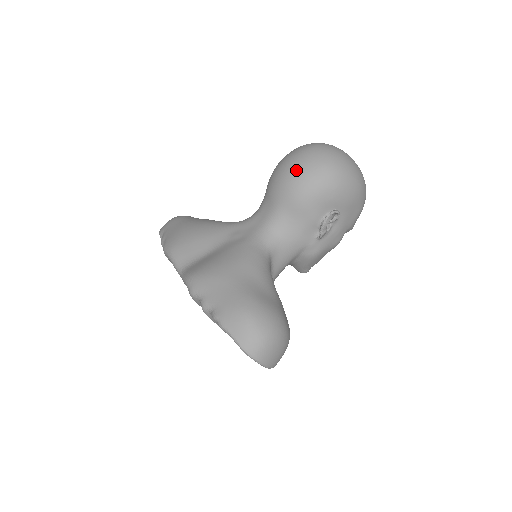
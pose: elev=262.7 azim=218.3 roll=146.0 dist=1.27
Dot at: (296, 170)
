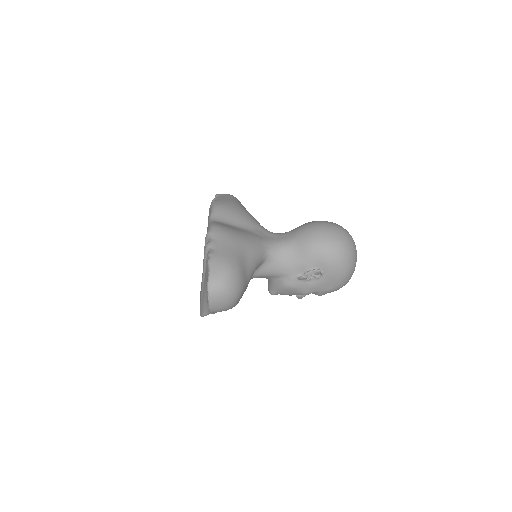
Dot at: (323, 231)
